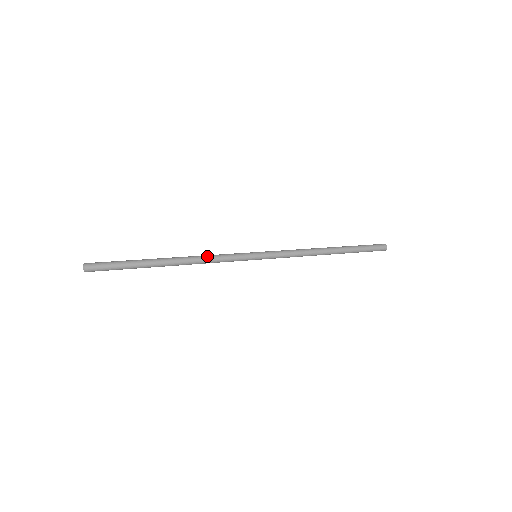
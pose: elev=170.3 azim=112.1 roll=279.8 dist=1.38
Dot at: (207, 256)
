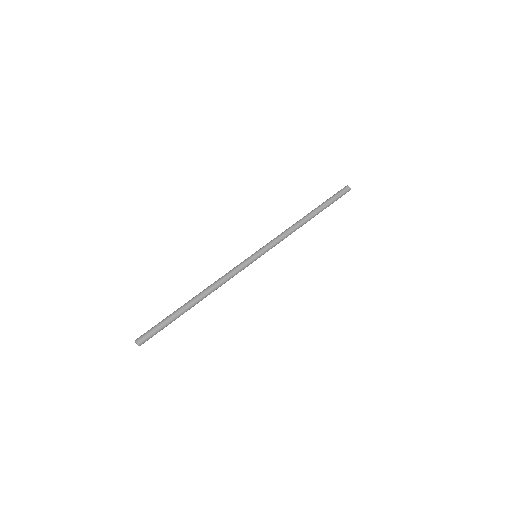
Dot at: (222, 280)
